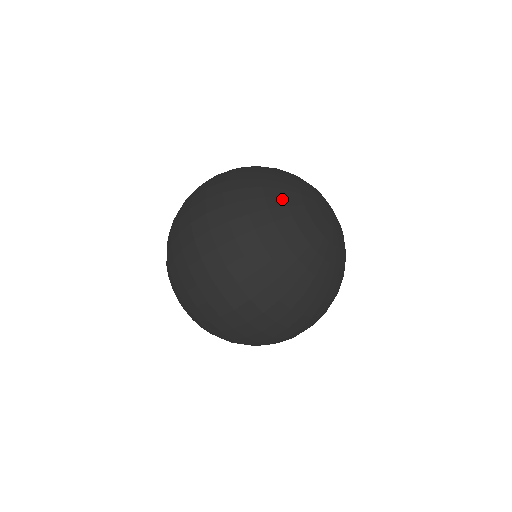
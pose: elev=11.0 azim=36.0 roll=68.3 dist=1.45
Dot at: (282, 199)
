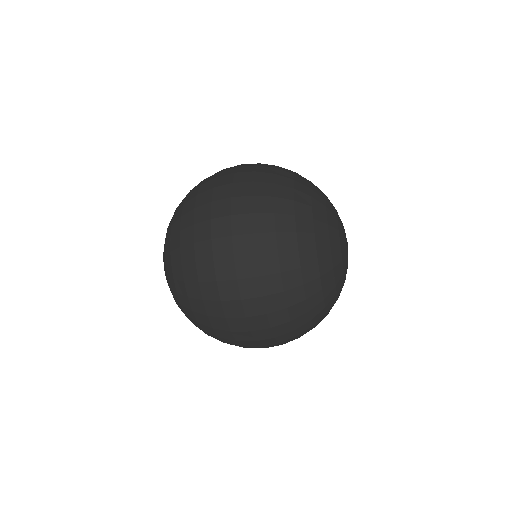
Dot at: (330, 261)
